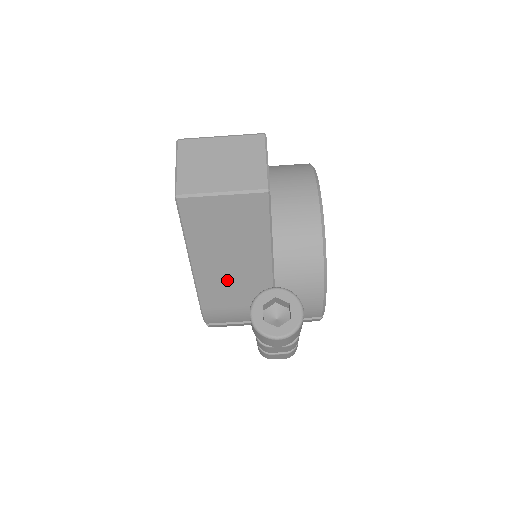
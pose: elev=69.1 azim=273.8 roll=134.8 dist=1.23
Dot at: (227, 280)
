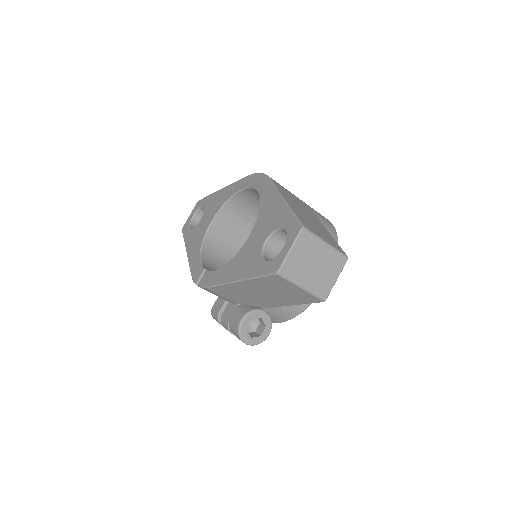
Dot at: (244, 294)
